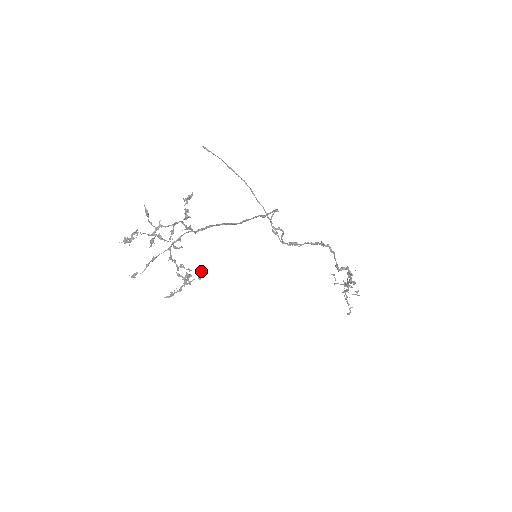
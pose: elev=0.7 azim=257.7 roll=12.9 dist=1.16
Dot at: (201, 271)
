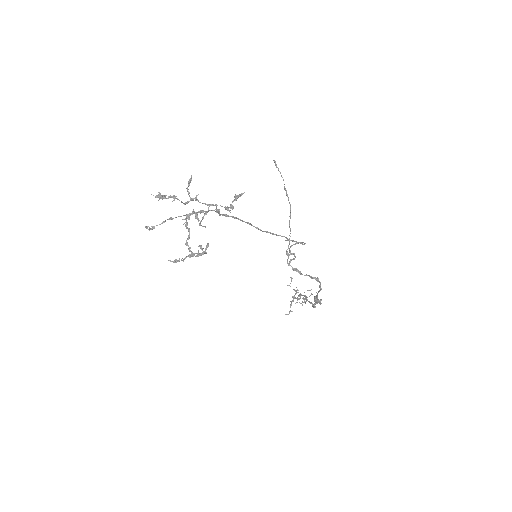
Dot at: (206, 248)
